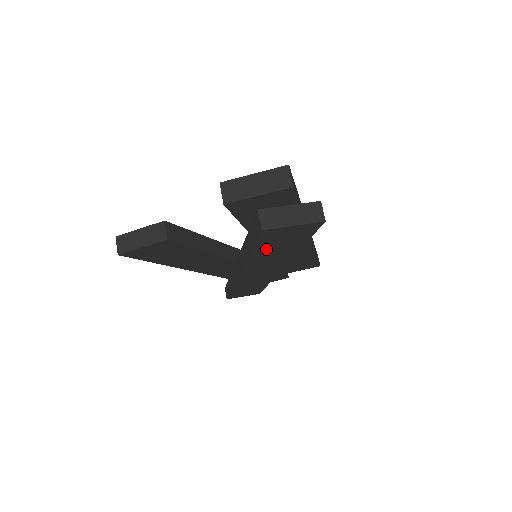
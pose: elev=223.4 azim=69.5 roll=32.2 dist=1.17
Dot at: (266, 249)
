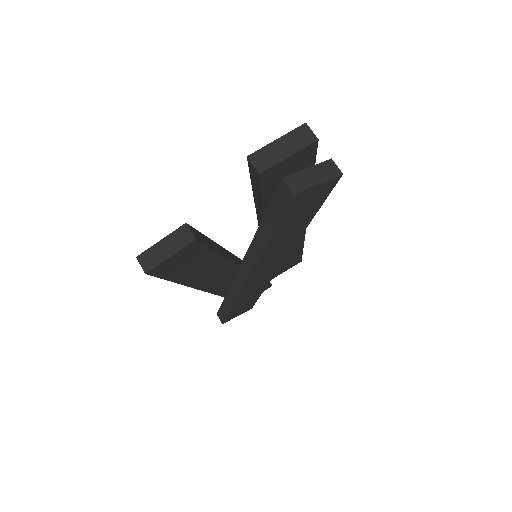
Dot at: (285, 227)
